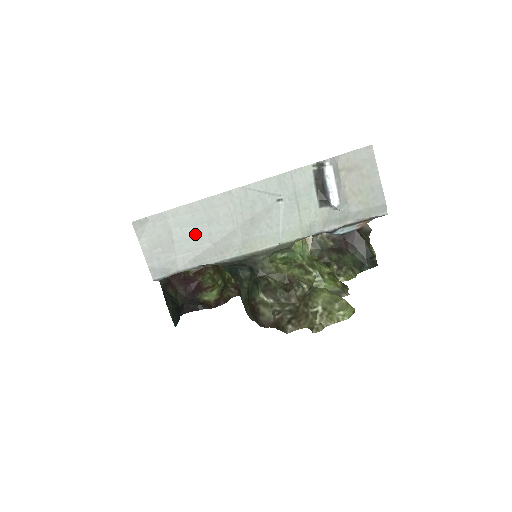
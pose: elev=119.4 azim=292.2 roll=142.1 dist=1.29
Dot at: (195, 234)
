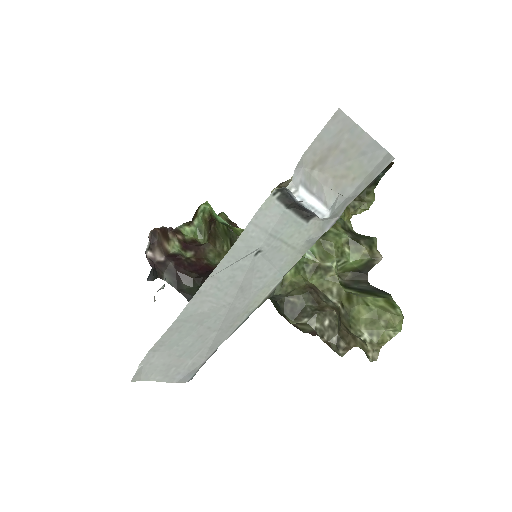
Dot at: (194, 338)
